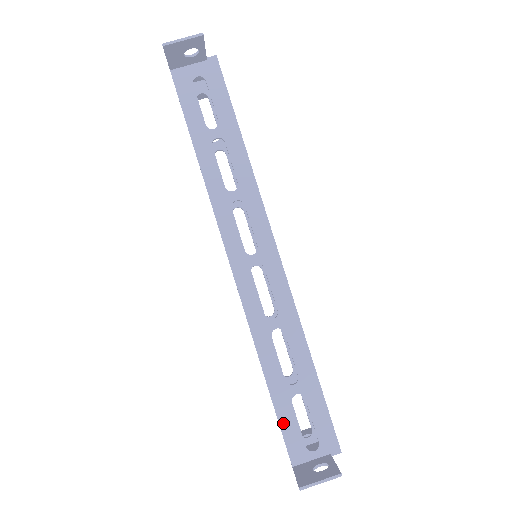
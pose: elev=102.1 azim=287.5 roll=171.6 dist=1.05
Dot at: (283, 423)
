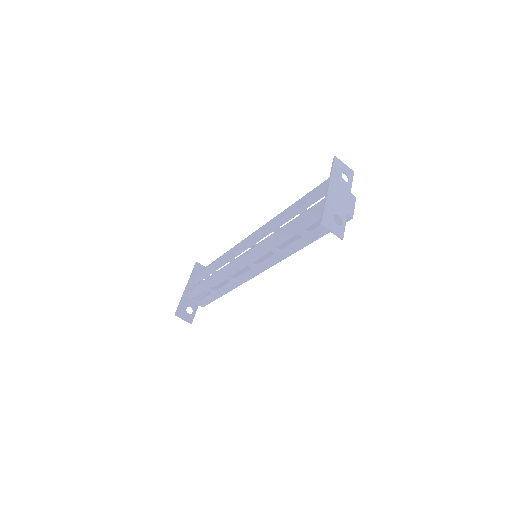
Dot at: (194, 290)
